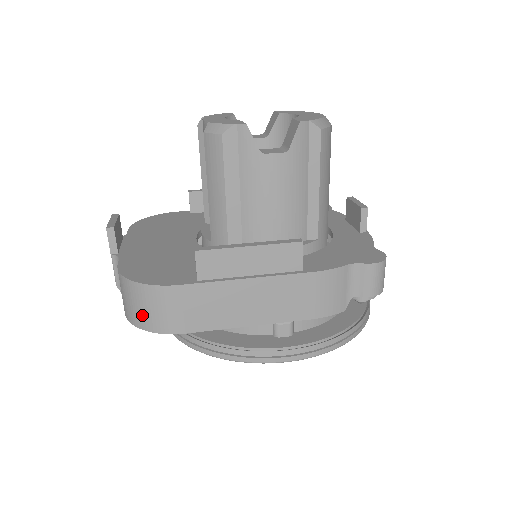
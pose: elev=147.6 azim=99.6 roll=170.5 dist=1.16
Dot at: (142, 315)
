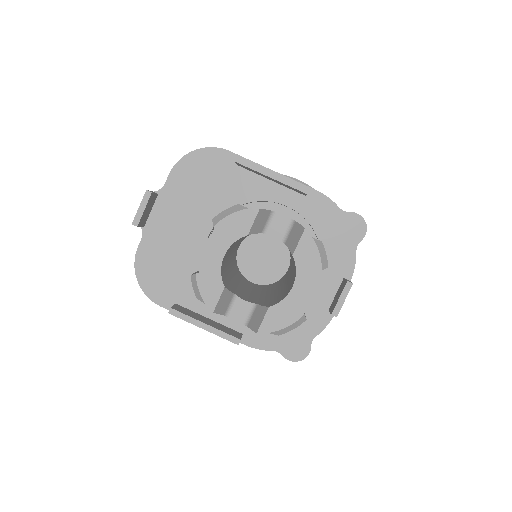
Dot at: occluded
